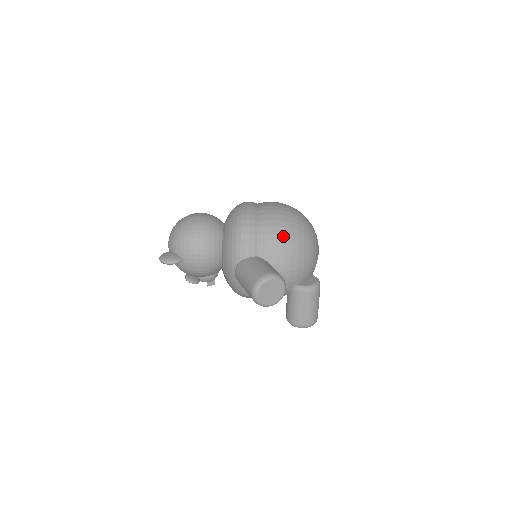
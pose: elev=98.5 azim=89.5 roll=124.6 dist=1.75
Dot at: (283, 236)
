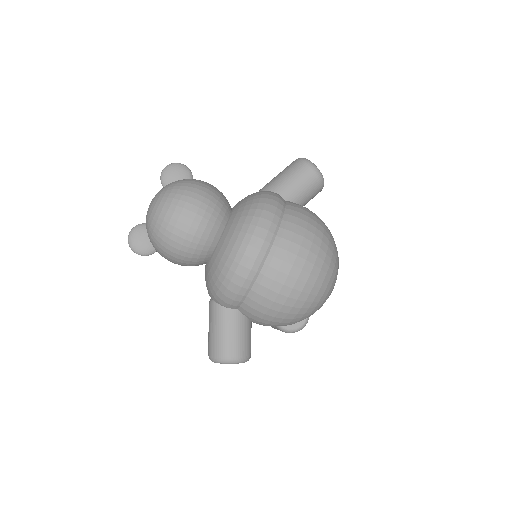
Dot at: (276, 313)
